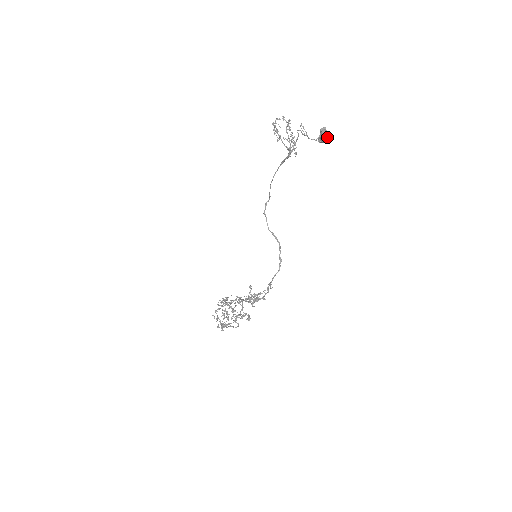
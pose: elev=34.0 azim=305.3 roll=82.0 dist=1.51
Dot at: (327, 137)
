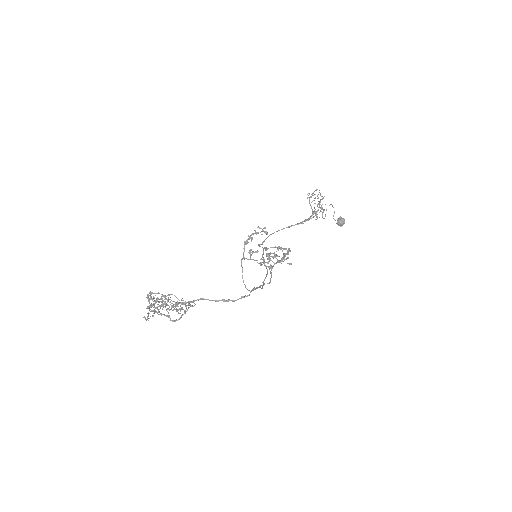
Dot at: (344, 223)
